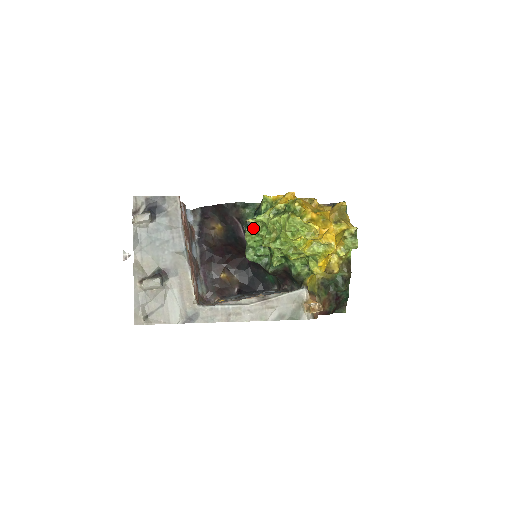
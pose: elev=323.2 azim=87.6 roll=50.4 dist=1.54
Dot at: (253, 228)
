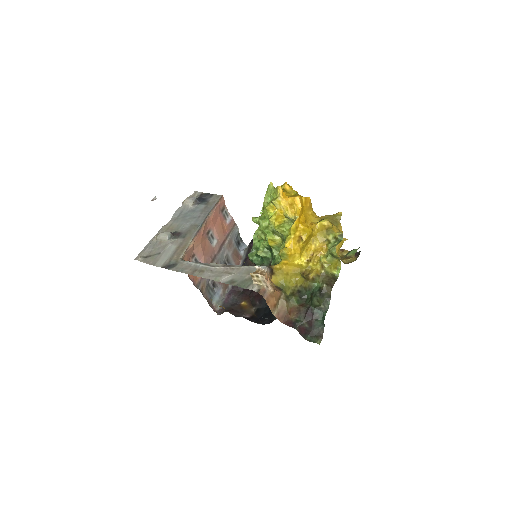
Dot at: occluded
